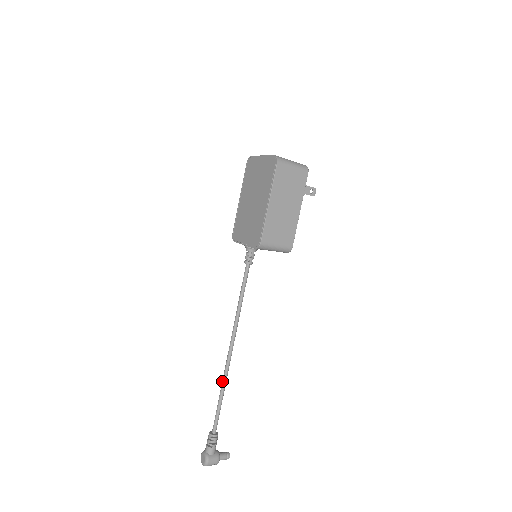
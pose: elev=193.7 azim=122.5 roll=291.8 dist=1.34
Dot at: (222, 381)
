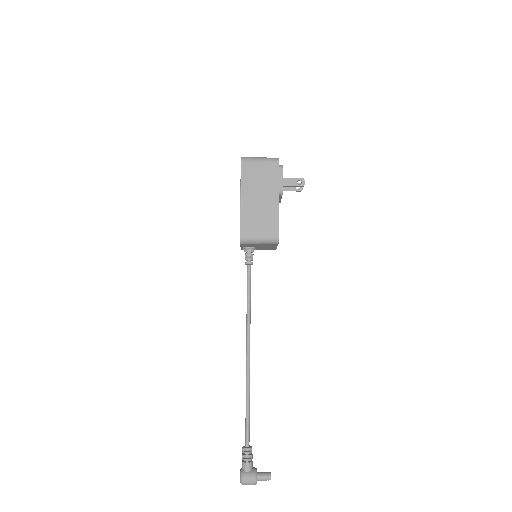
Dot at: occluded
